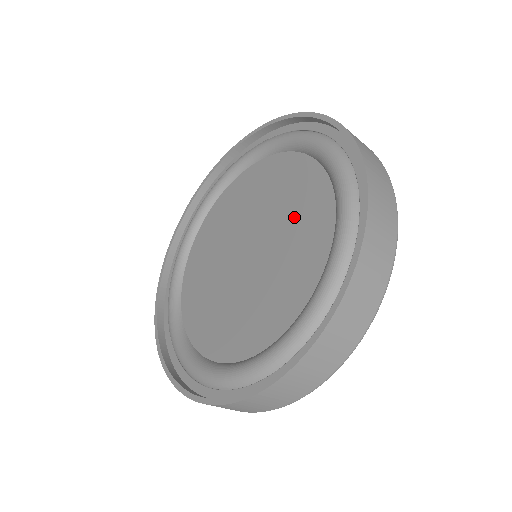
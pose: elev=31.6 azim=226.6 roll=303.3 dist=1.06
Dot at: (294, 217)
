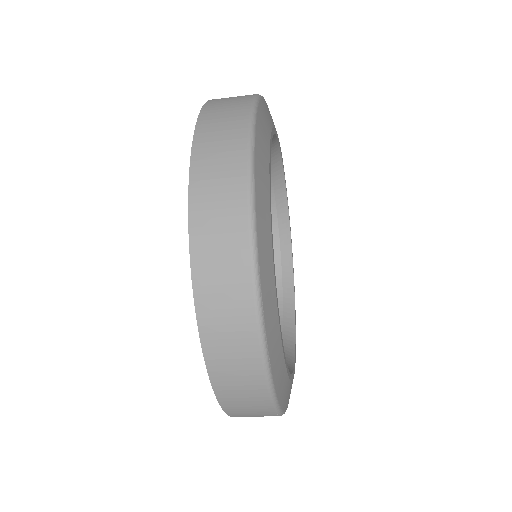
Dot at: occluded
